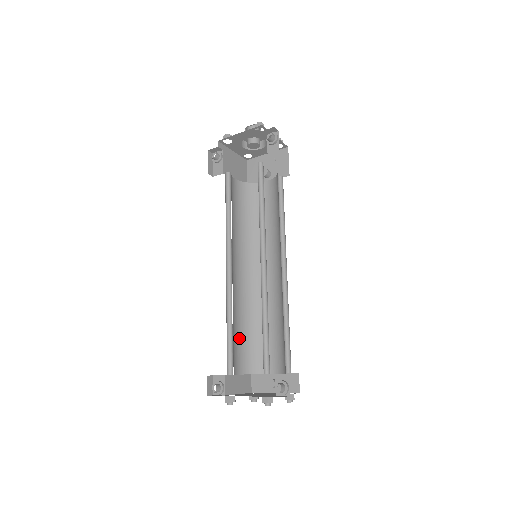
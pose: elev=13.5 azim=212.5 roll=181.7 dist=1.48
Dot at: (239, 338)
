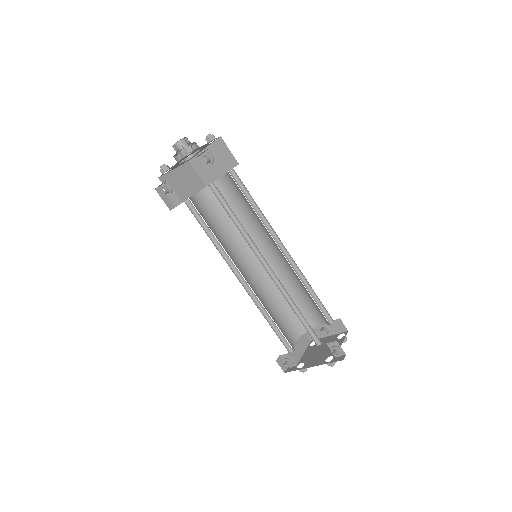
Dot at: (281, 318)
